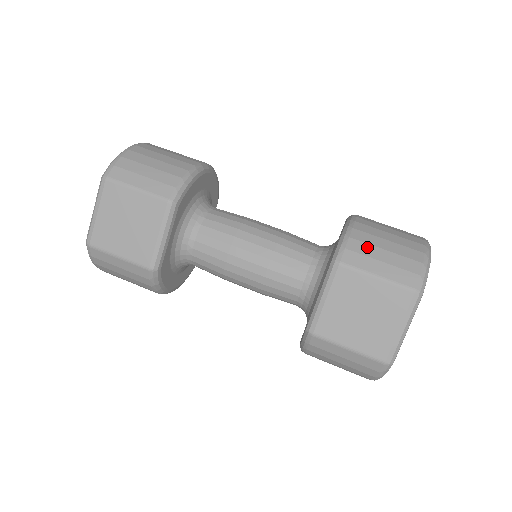
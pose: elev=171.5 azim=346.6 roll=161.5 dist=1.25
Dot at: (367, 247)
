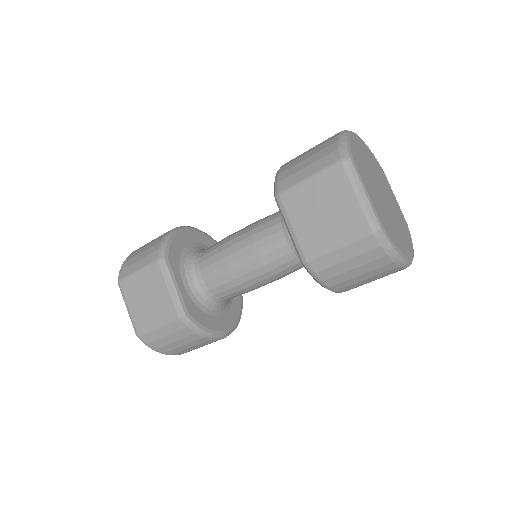
Dot at: (292, 169)
